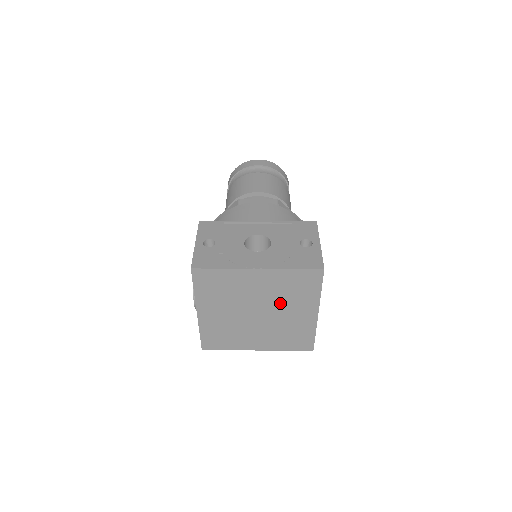
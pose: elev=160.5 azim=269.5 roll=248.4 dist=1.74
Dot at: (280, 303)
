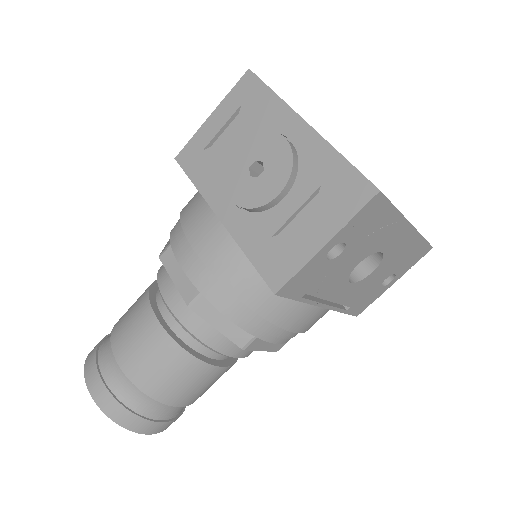
Dot at: occluded
